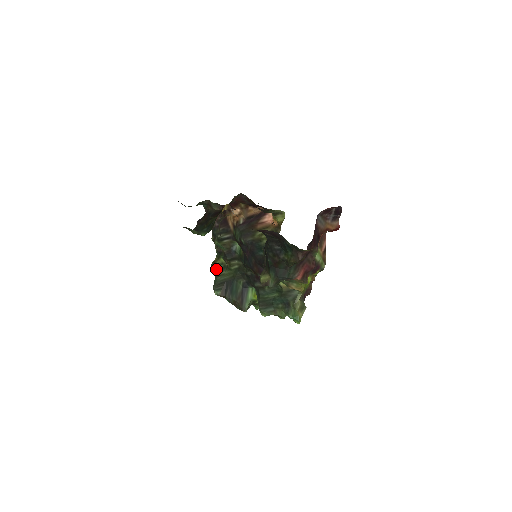
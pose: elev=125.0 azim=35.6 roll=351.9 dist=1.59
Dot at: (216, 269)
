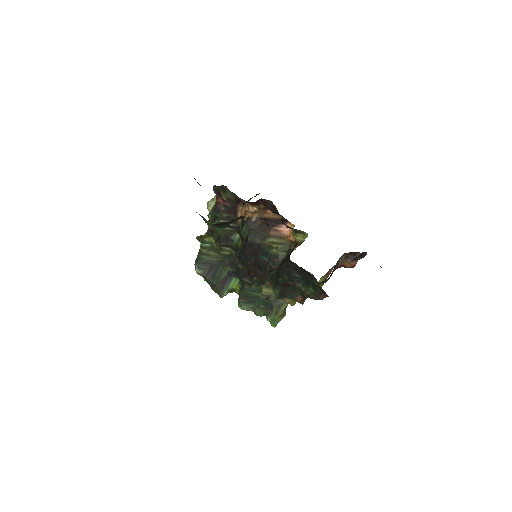
Dot at: (202, 246)
